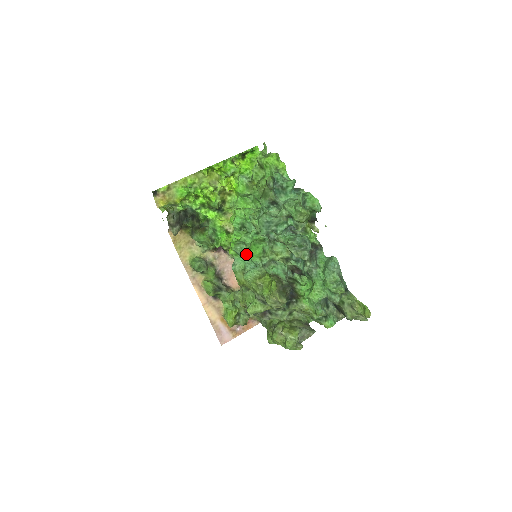
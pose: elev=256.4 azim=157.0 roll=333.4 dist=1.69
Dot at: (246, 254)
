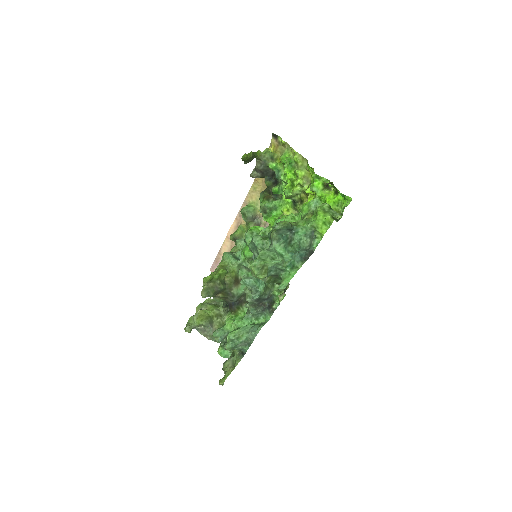
Dot at: occluded
